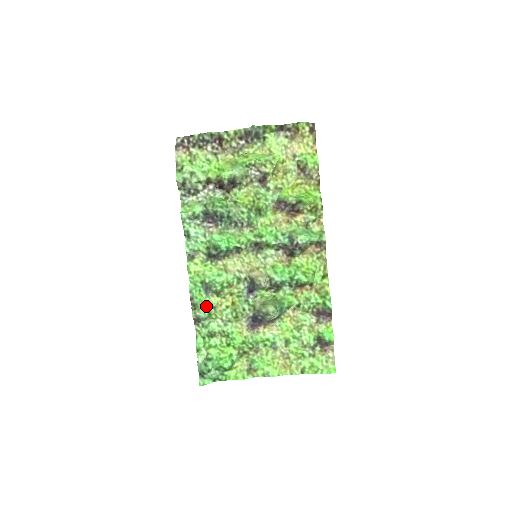
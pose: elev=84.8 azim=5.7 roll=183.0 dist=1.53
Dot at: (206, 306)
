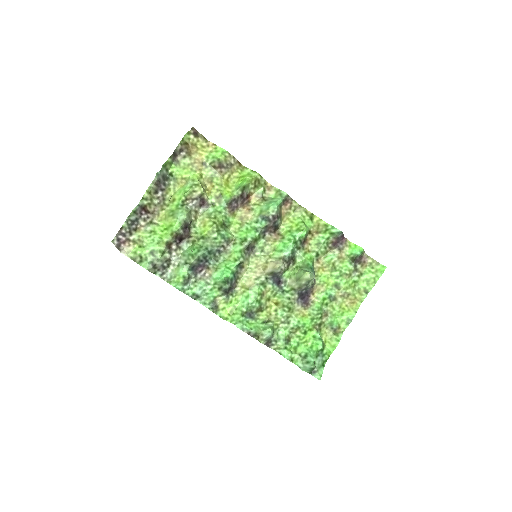
Dot at: (263, 327)
